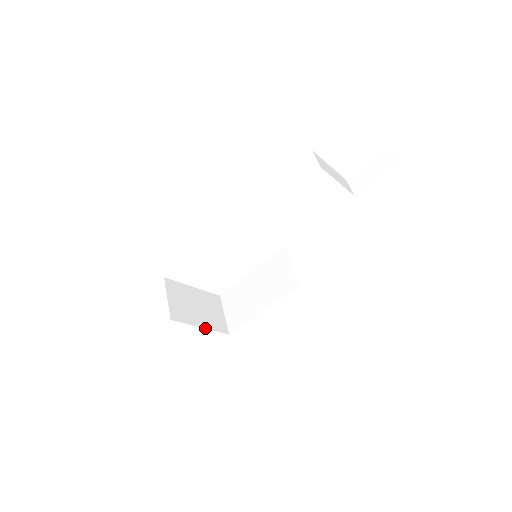
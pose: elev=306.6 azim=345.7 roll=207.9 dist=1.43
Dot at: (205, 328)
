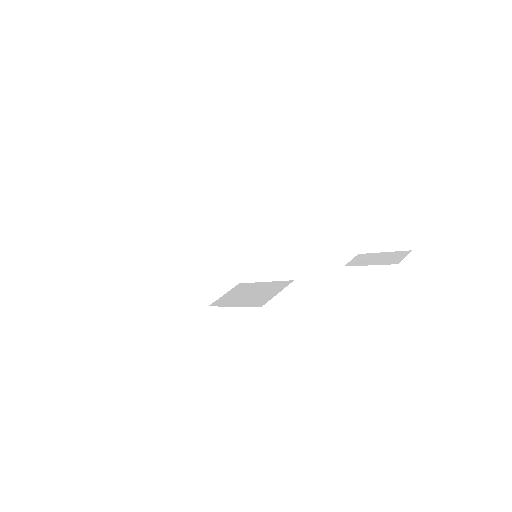
Dot at: (194, 280)
